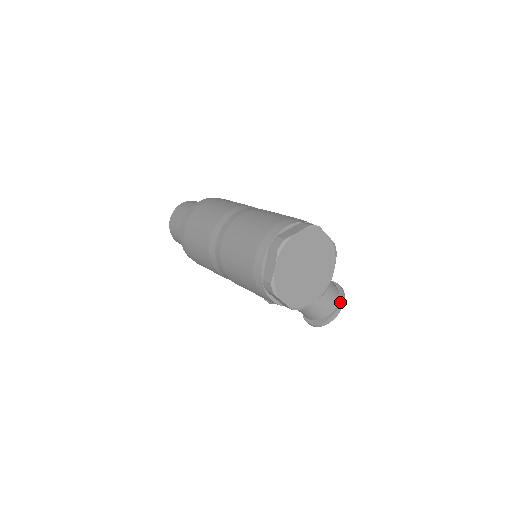
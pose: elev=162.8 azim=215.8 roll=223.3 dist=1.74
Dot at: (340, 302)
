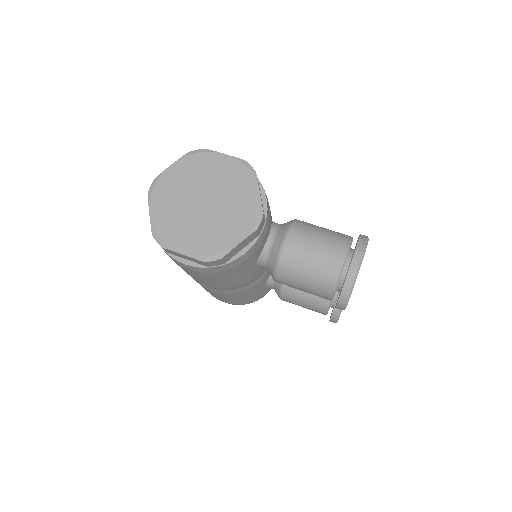
Dot at: (354, 251)
